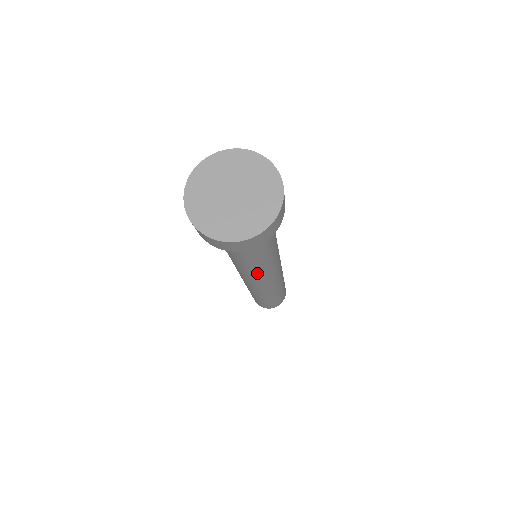
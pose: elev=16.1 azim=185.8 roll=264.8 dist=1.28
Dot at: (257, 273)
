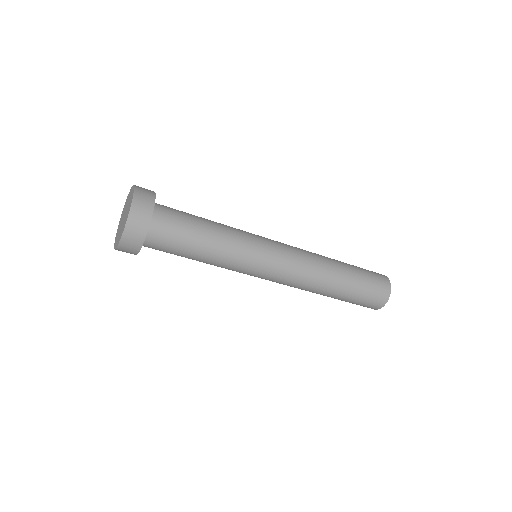
Dot at: (246, 256)
